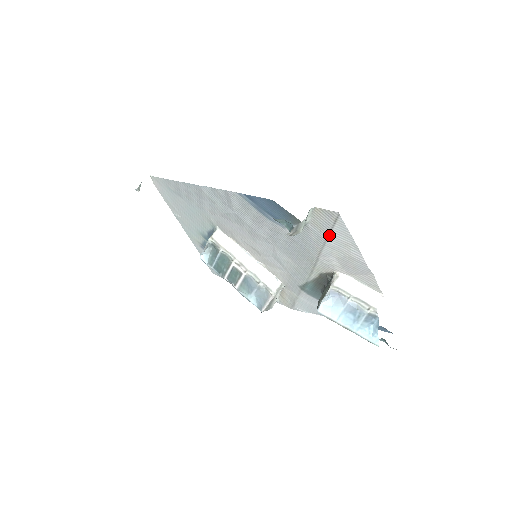
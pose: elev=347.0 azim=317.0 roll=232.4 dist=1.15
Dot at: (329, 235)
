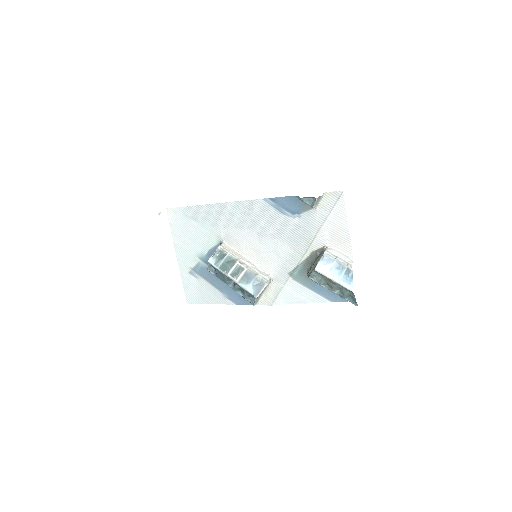
Dot at: (331, 211)
